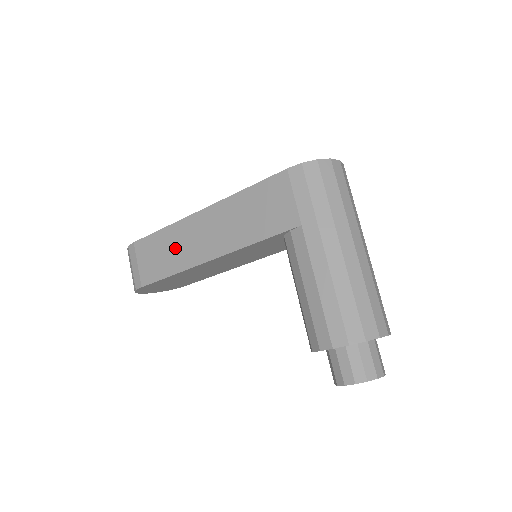
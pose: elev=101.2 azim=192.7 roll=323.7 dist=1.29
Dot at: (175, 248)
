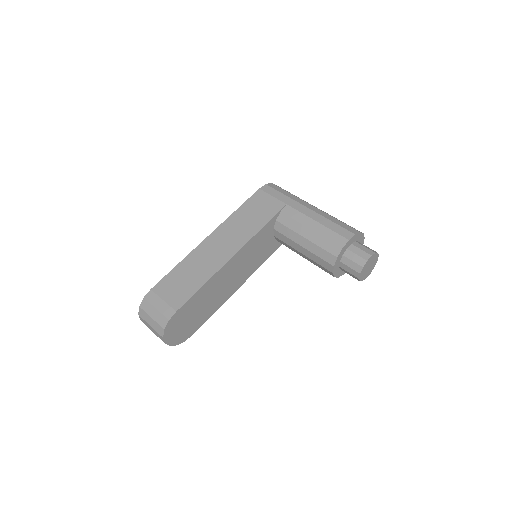
Dot at: (198, 267)
